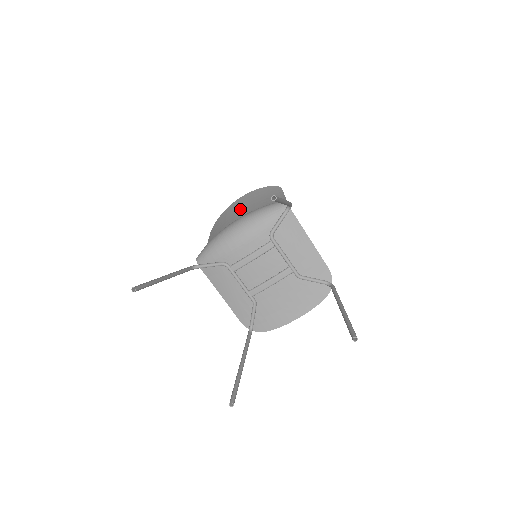
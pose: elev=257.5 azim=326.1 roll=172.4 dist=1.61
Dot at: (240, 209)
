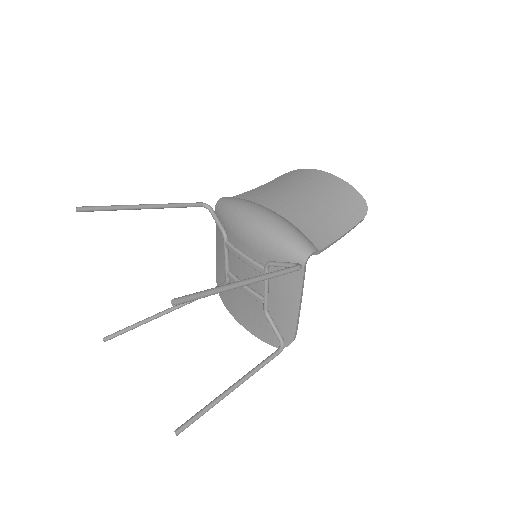
Dot at: (308, 193)
